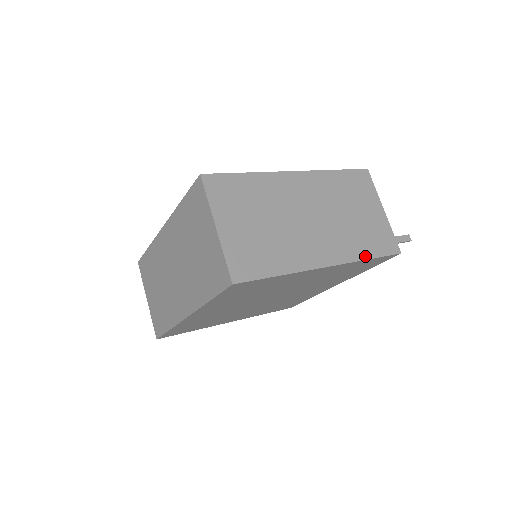
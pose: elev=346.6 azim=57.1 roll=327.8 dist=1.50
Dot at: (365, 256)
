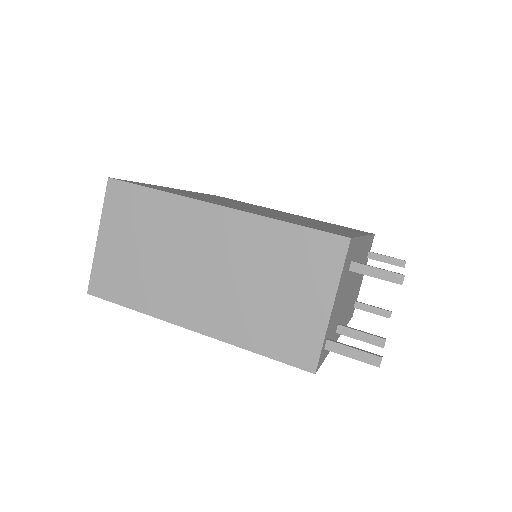
Dot at: (251, 346)
